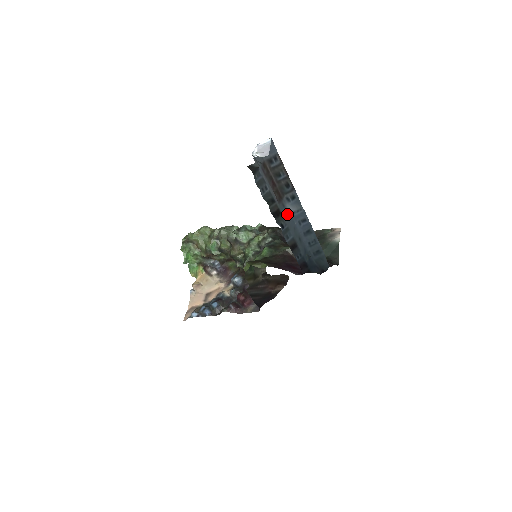
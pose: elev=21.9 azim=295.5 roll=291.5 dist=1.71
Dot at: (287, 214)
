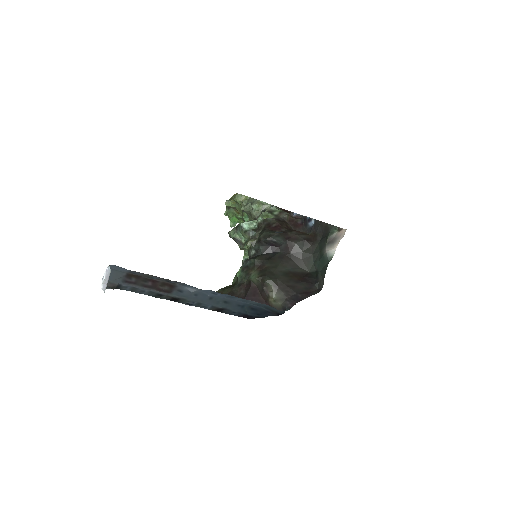
Dot at: (190, 294)
